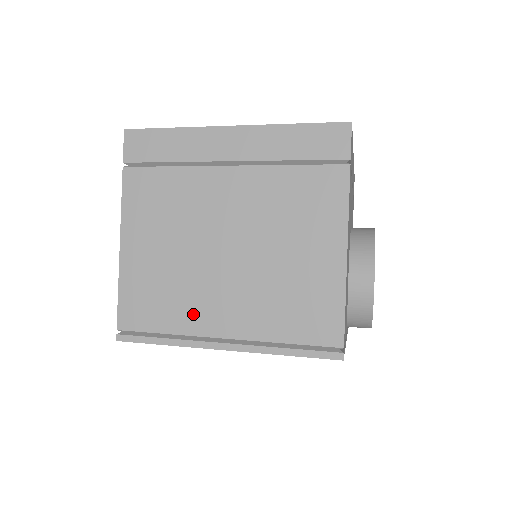
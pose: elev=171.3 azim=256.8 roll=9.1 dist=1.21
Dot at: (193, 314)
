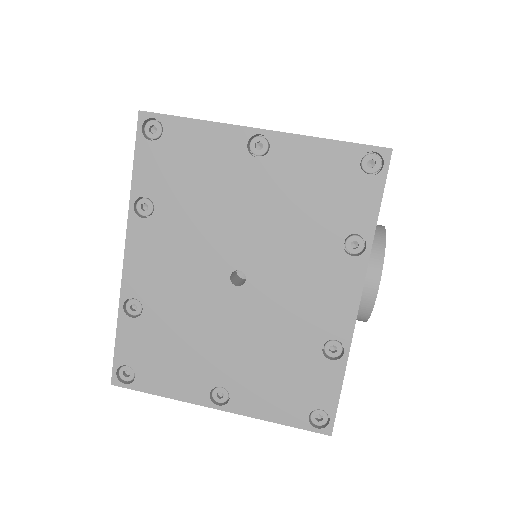
Dot at: occluded
